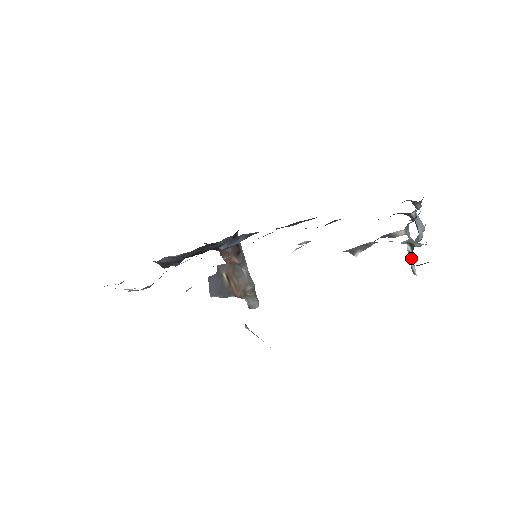
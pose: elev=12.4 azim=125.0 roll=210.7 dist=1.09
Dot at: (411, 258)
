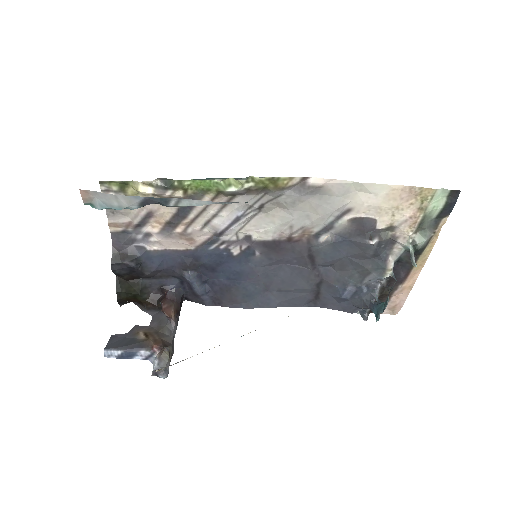
Dot at: (413, 254)
